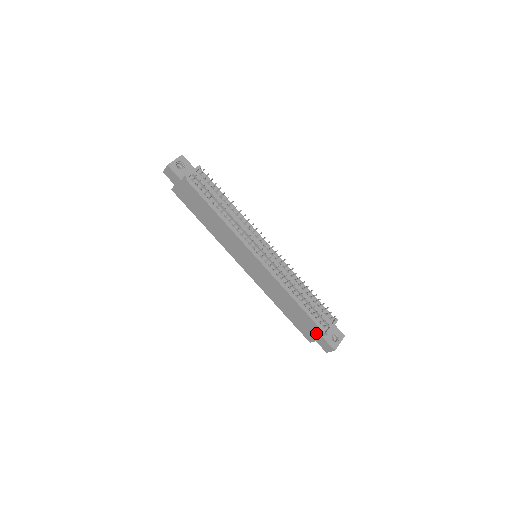
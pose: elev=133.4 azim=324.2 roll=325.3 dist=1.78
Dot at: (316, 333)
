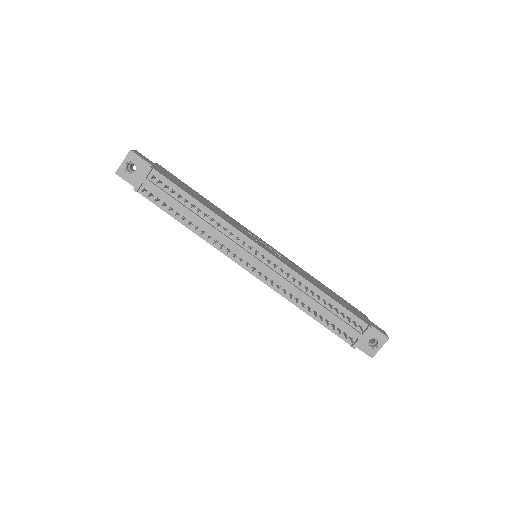
Dot at: occluded
